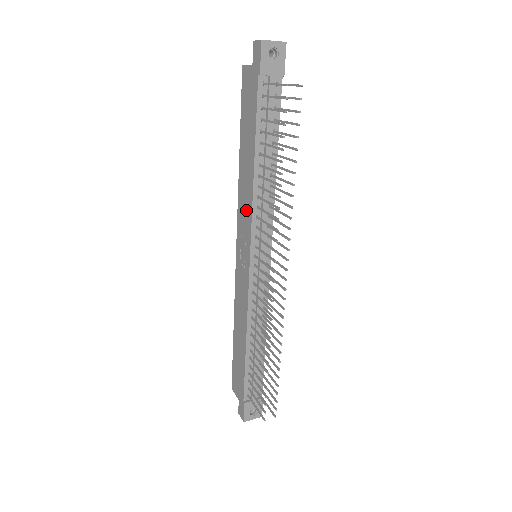
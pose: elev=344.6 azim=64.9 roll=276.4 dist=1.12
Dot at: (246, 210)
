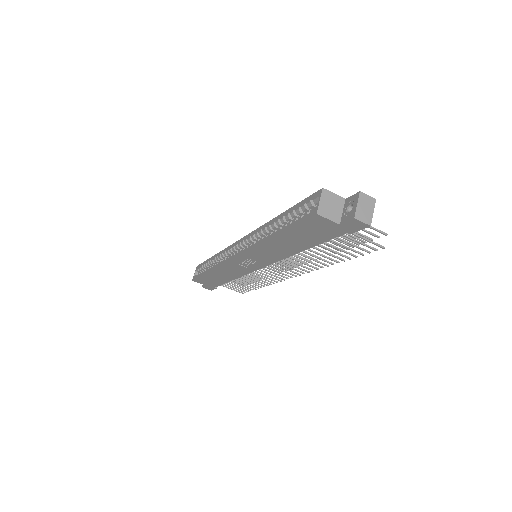
Dot at: (269, 257)
